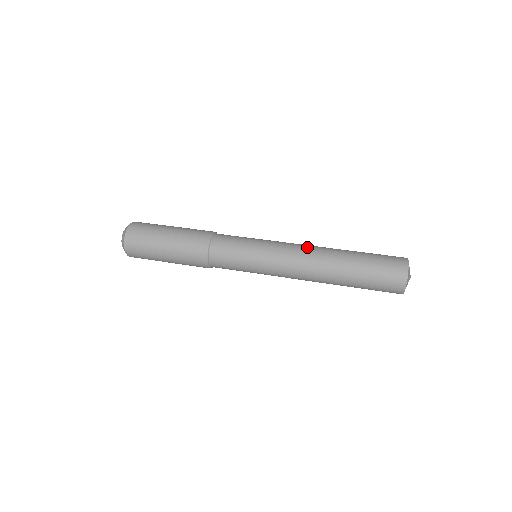
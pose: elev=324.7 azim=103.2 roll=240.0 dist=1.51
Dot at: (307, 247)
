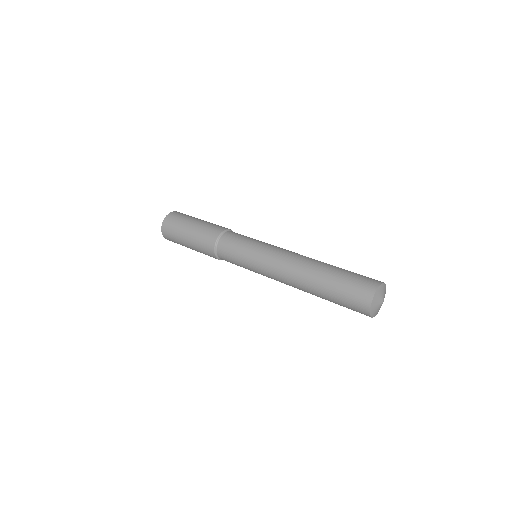
Dot at: (291, 258)
